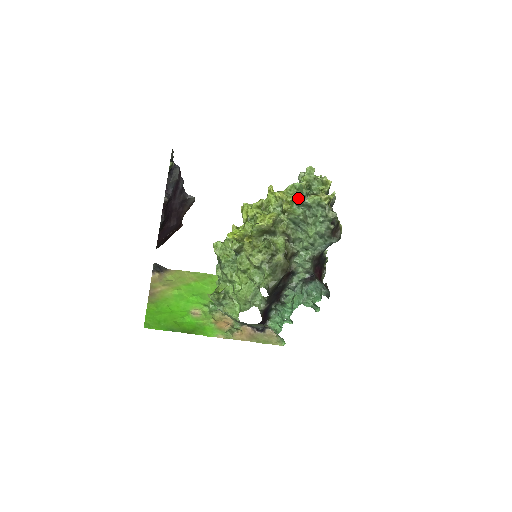
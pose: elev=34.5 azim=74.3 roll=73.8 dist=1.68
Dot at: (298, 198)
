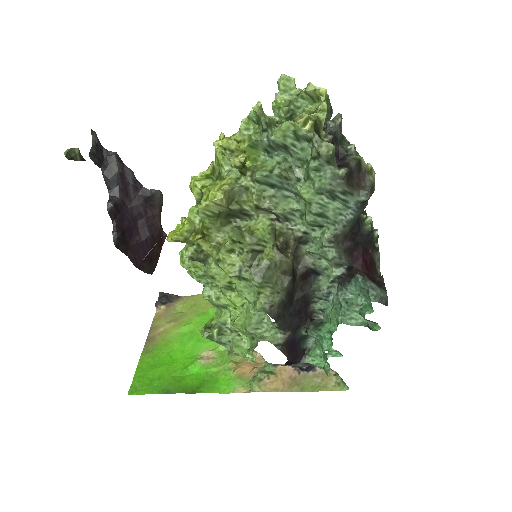
Dot at: (259, 138)
